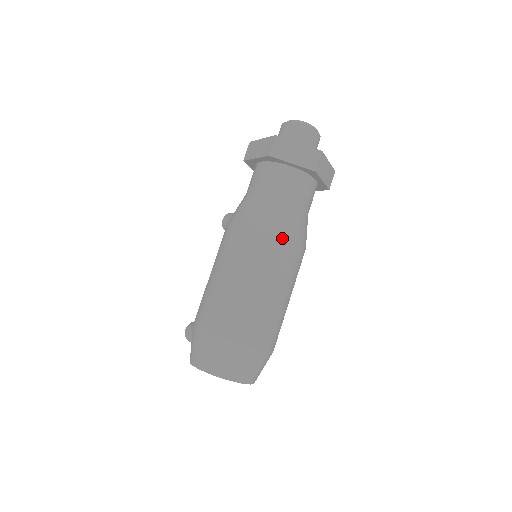
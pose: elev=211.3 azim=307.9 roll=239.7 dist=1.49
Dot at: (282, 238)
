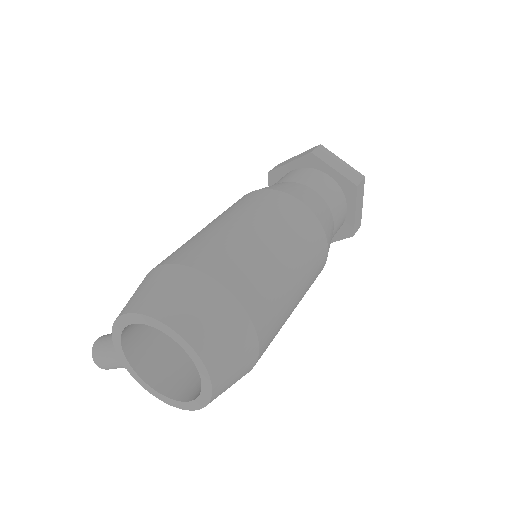
Dot at: (313, 216)
